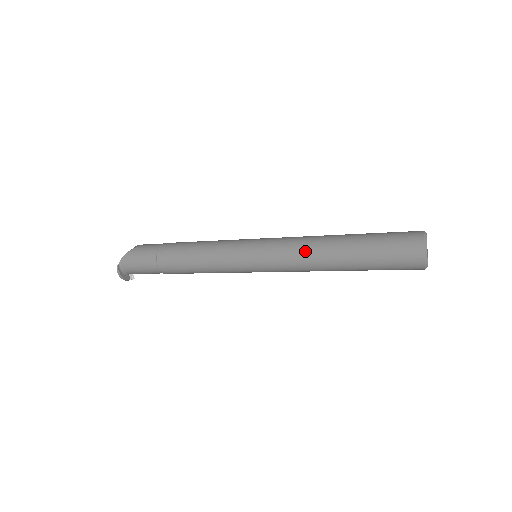
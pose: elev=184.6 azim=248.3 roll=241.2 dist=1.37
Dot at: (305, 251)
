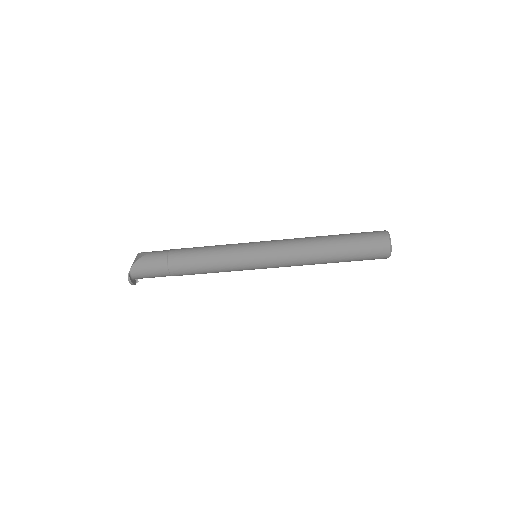
Dot at: (301, 252)
